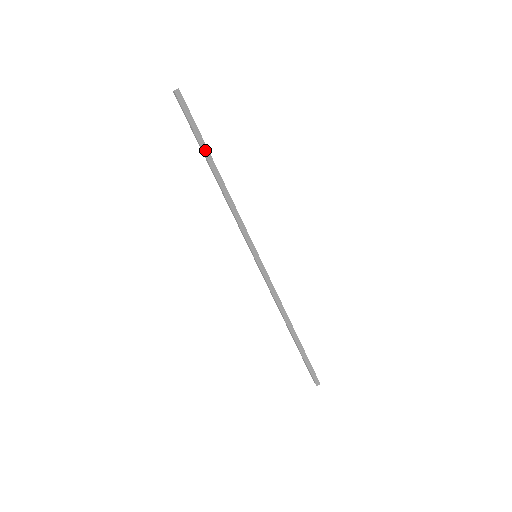
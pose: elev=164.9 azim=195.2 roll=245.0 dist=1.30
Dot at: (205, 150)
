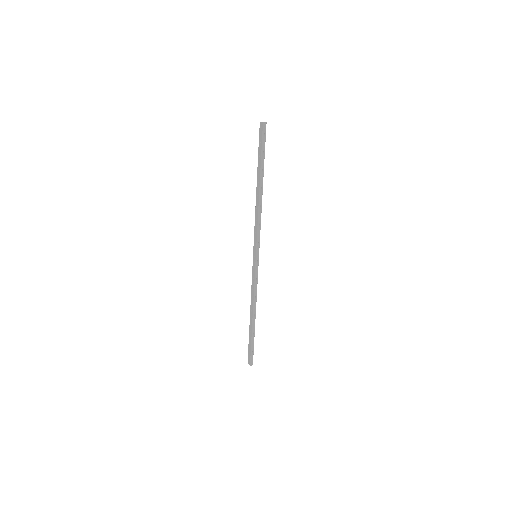
Dot at: (262, 170)
